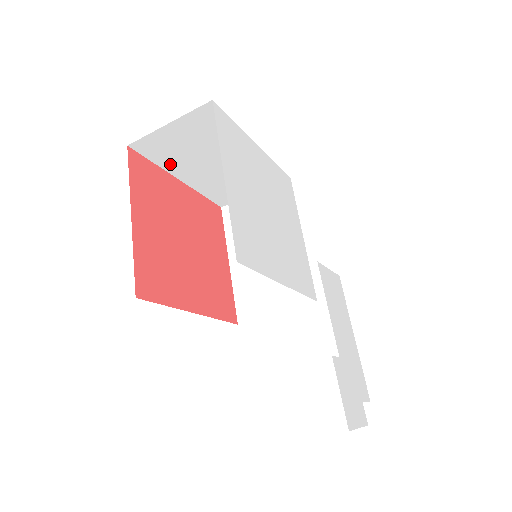
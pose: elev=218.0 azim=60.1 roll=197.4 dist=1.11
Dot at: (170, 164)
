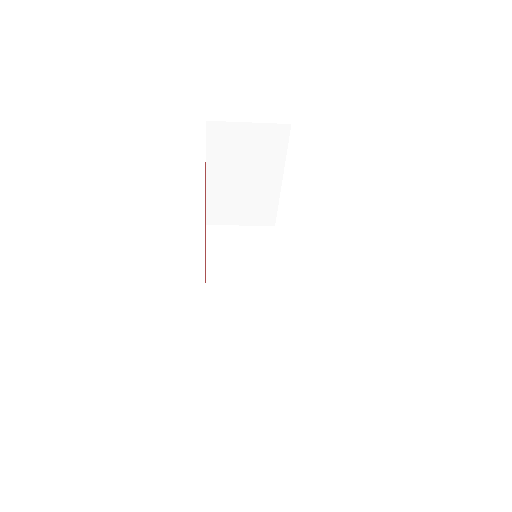
Dot at: (215, 158)
